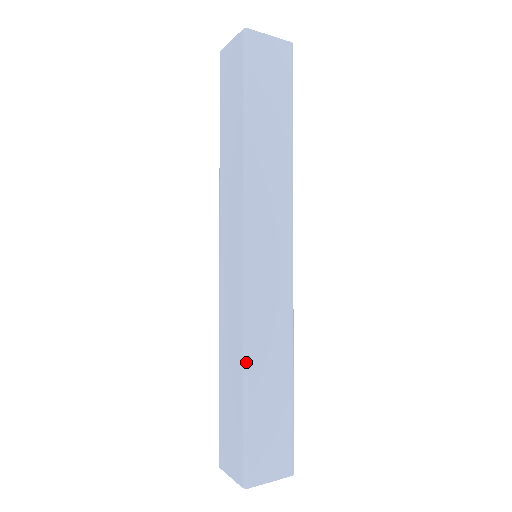
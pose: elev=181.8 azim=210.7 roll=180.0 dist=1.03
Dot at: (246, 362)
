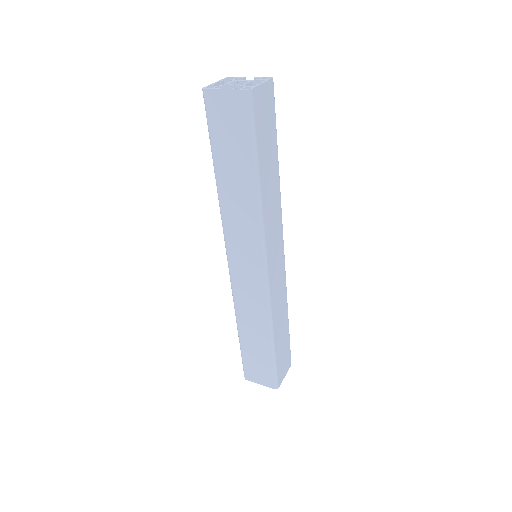
Dot at: (237, 322)
